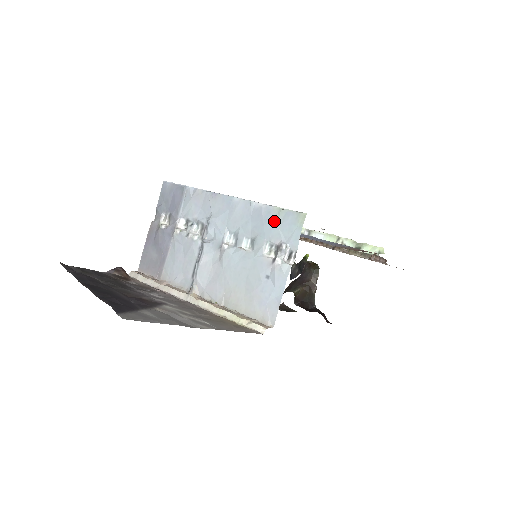
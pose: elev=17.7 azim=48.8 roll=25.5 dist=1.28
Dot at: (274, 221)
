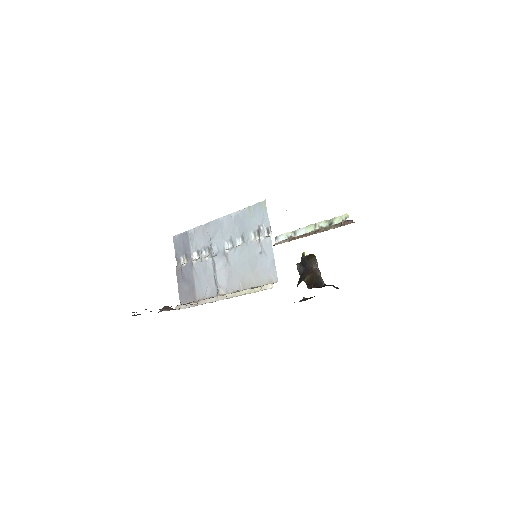
Dot at: (249, 216)
